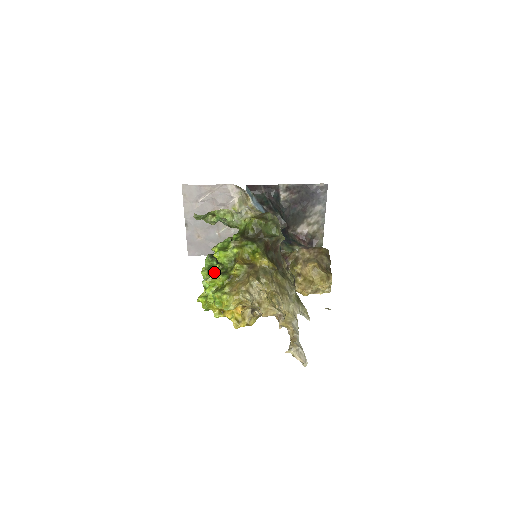
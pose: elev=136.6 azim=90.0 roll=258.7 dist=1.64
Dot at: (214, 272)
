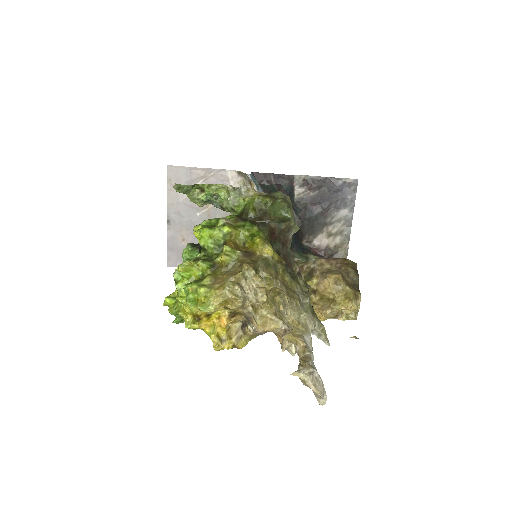
Dot at: (192, 259)
